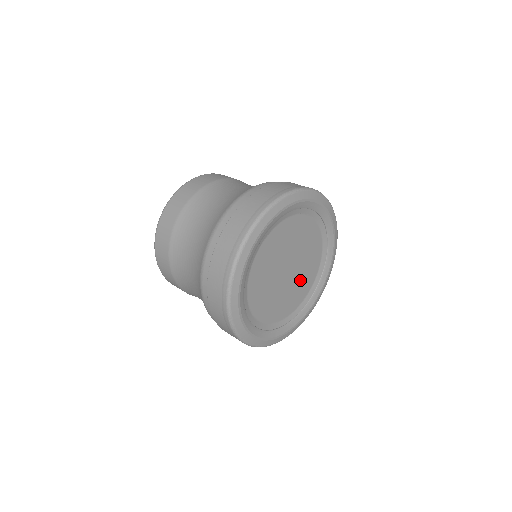
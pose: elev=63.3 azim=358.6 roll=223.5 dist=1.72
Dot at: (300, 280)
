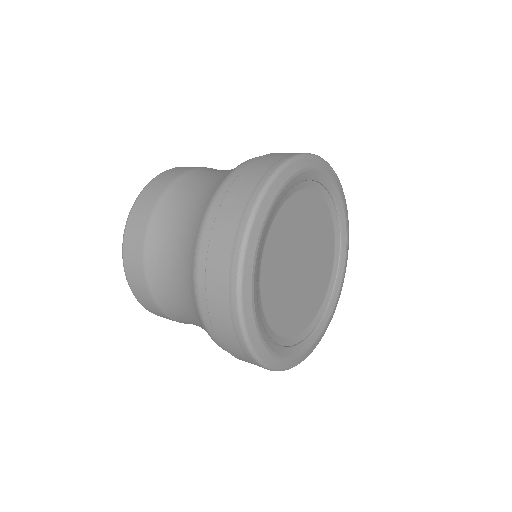
Dot at: (319, 245)
